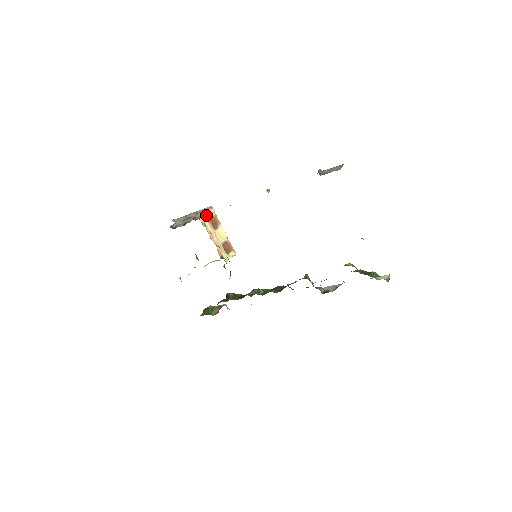
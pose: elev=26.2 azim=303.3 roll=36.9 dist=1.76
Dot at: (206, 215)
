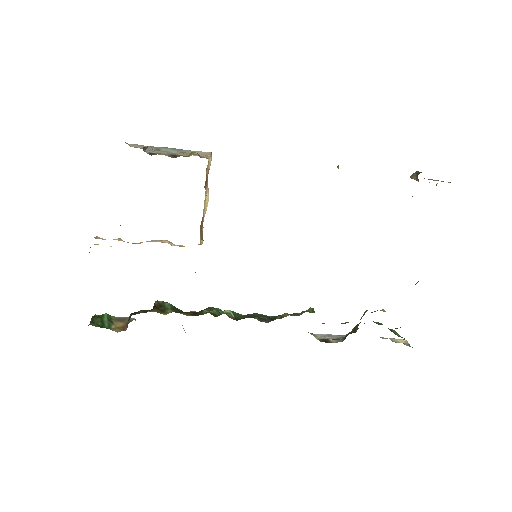
Dot at: occluded
